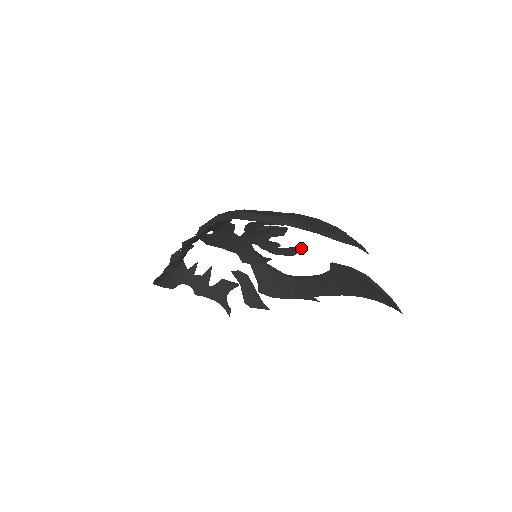
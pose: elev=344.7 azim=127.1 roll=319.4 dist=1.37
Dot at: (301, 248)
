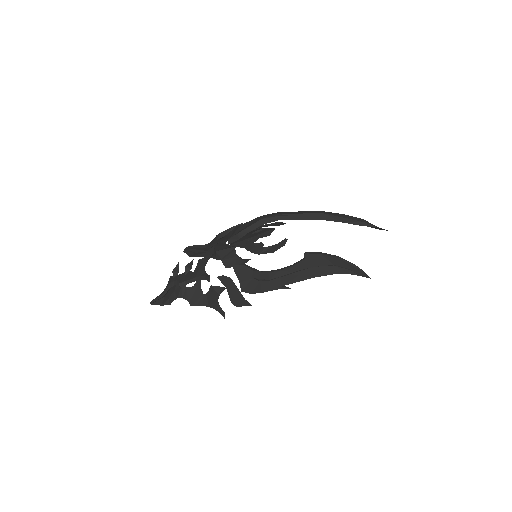
Dot at: (283, 244)
